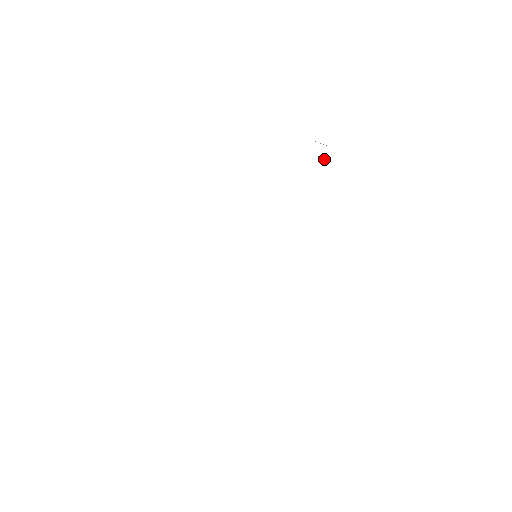
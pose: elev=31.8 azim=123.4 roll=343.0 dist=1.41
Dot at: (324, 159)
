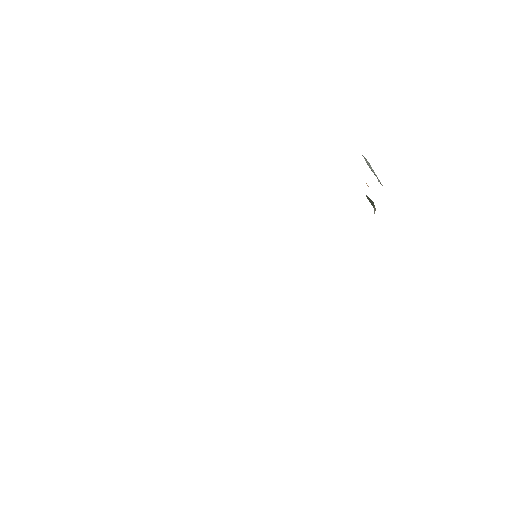
Dot at: (370, 200)
